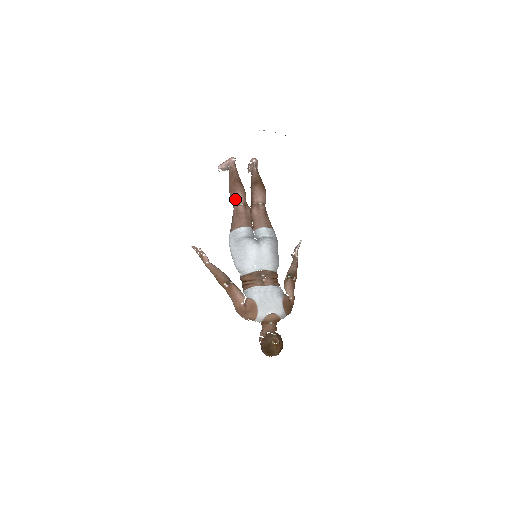
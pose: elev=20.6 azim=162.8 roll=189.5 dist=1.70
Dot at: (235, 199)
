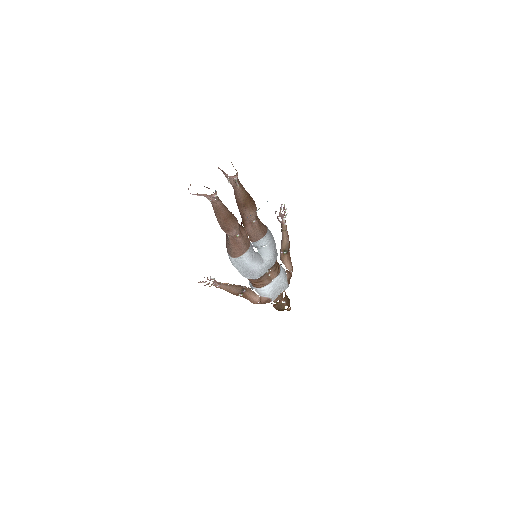
Dot at: (230, 235)
